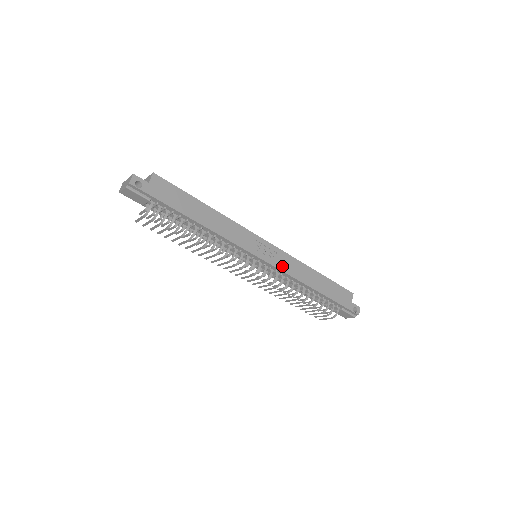
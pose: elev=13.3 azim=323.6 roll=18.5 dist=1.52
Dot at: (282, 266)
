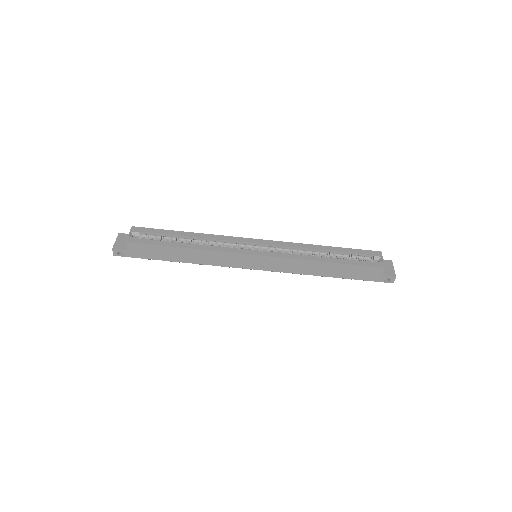
Dot at: (279, 268)
